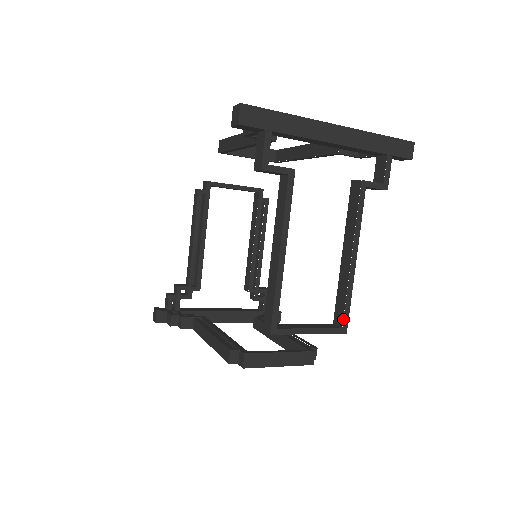
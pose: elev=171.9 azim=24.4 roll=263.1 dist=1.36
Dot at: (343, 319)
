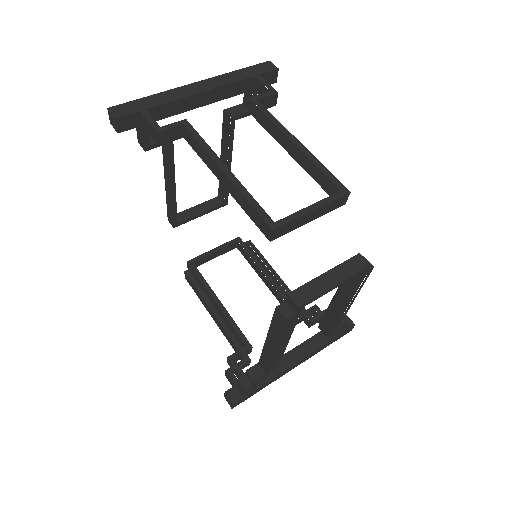
Dot at: (334, 184)
